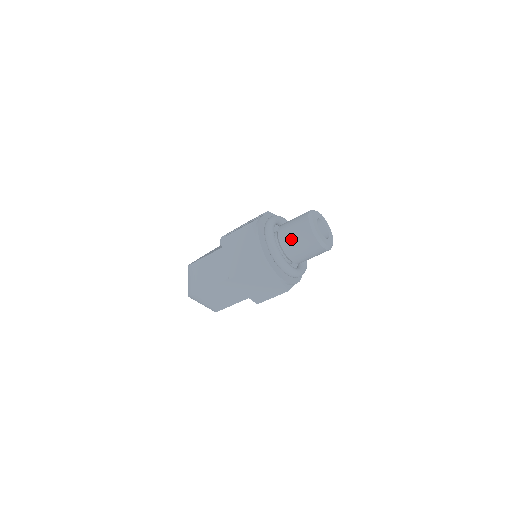
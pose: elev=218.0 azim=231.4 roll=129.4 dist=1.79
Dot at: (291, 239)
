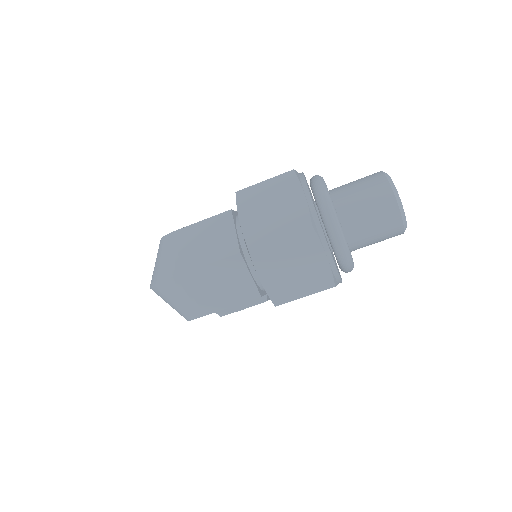
Dot at: (355, 202)
